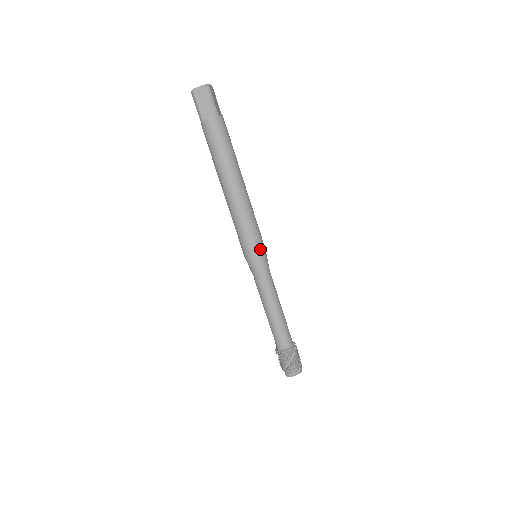
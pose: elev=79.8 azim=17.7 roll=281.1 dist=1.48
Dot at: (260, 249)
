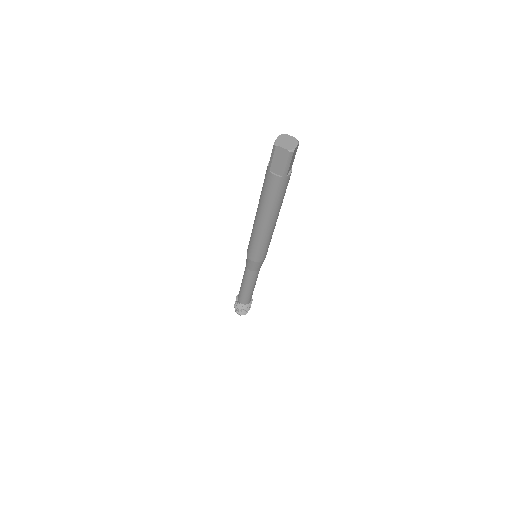
Dot at: (261, 260)
